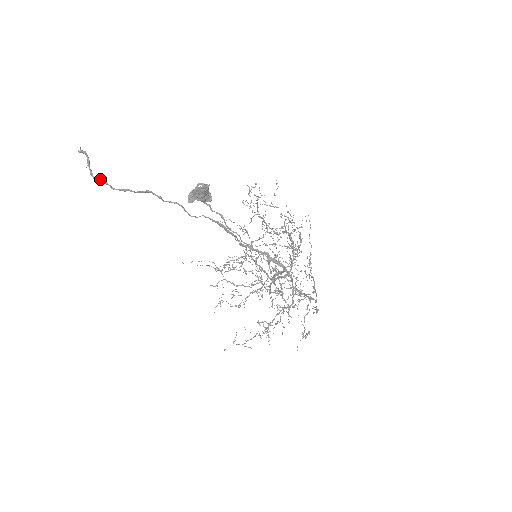
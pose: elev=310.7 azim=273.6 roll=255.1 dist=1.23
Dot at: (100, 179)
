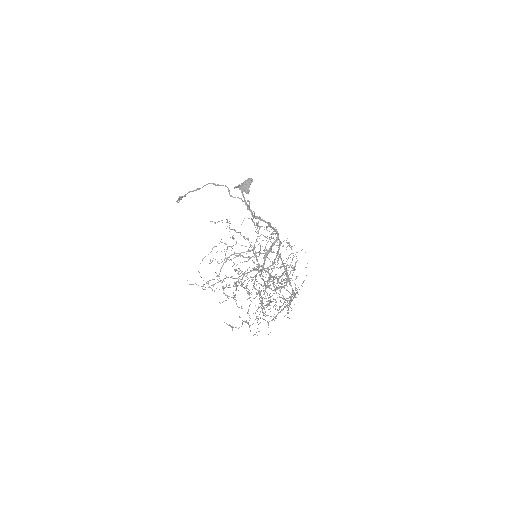
Dot at: (183, 196)
